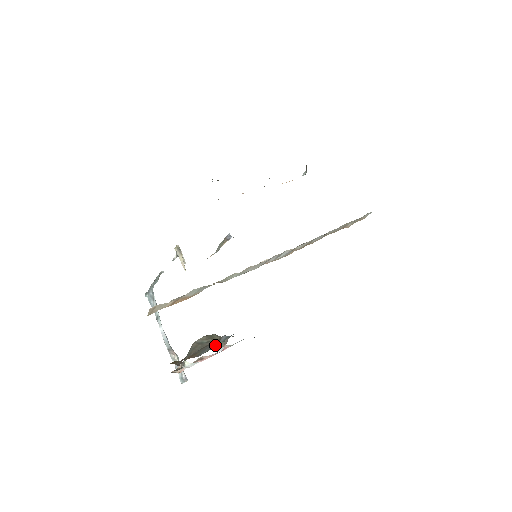
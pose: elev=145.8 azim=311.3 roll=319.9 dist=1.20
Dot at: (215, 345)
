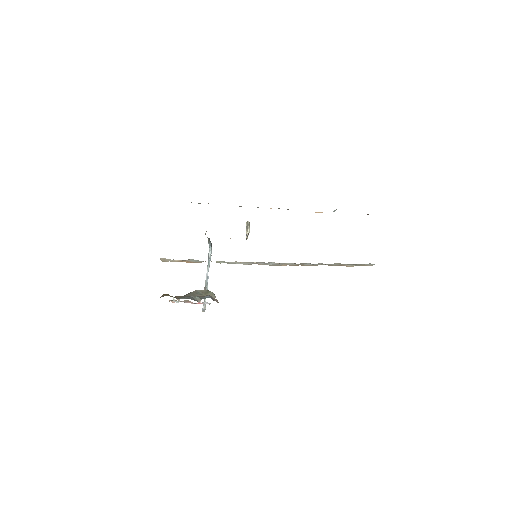
Dot at: (194, 298)
